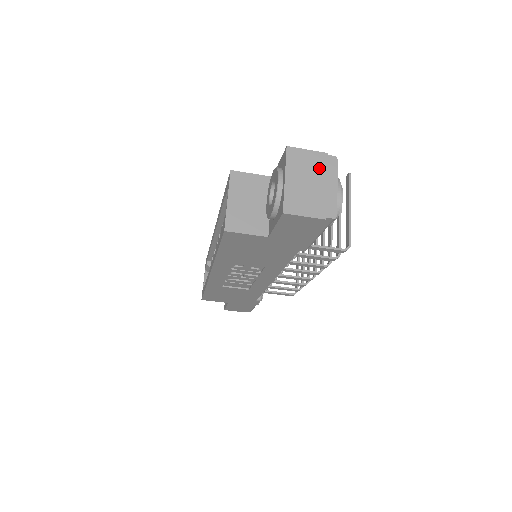
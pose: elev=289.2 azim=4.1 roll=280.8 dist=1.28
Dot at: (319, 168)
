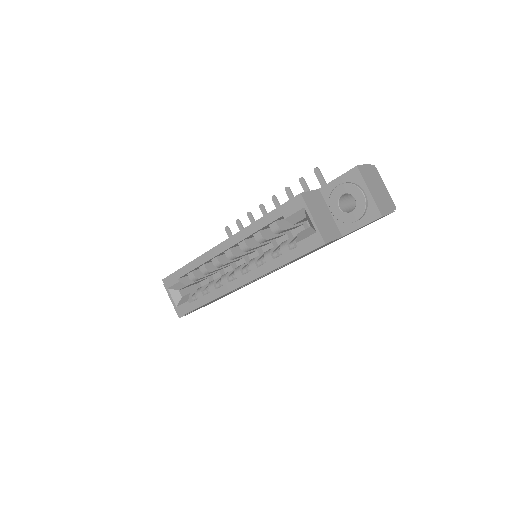
Dot at: (374, 176)
